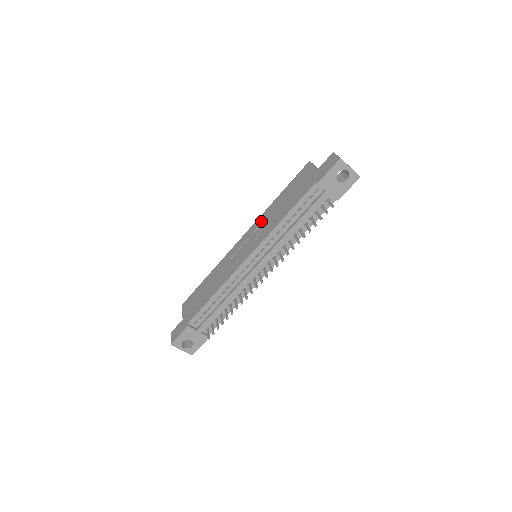
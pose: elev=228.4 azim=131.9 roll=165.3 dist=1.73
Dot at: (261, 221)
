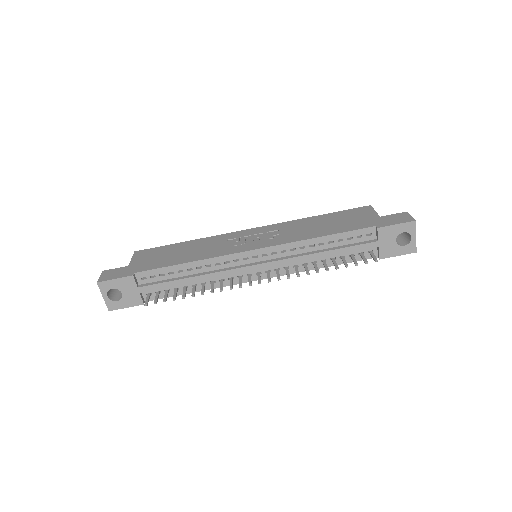
Dot at: (286, 226)
